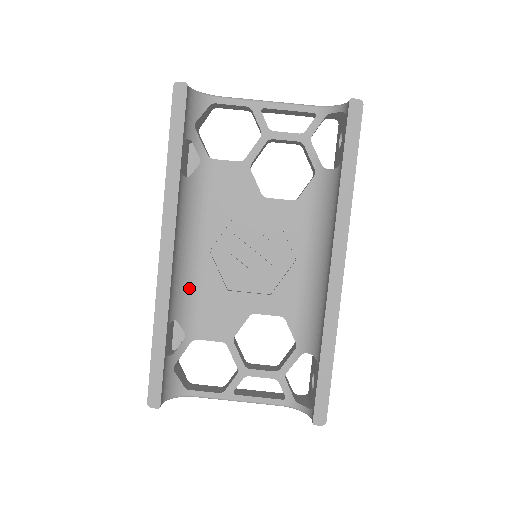
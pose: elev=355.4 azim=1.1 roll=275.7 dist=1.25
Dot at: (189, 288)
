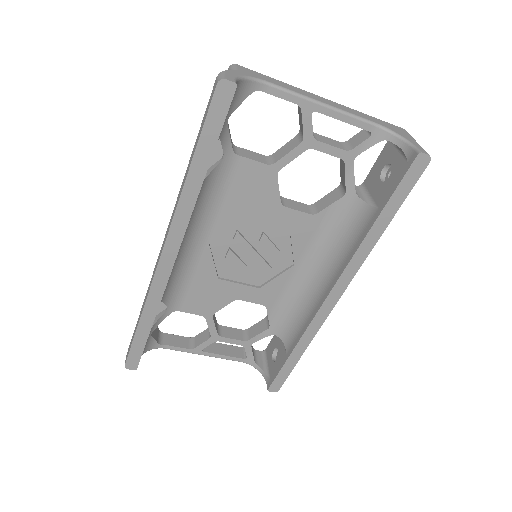
Dot at: (180, 273)
